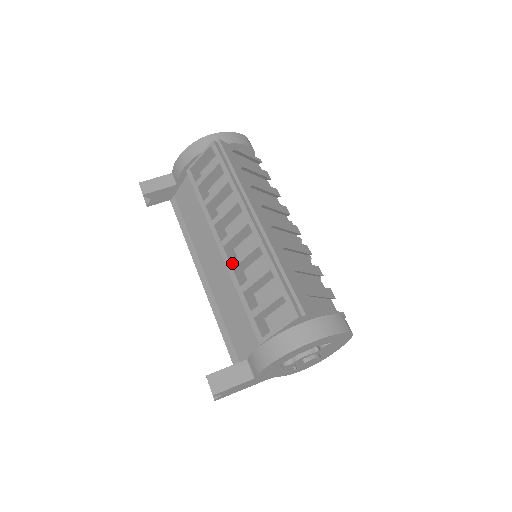
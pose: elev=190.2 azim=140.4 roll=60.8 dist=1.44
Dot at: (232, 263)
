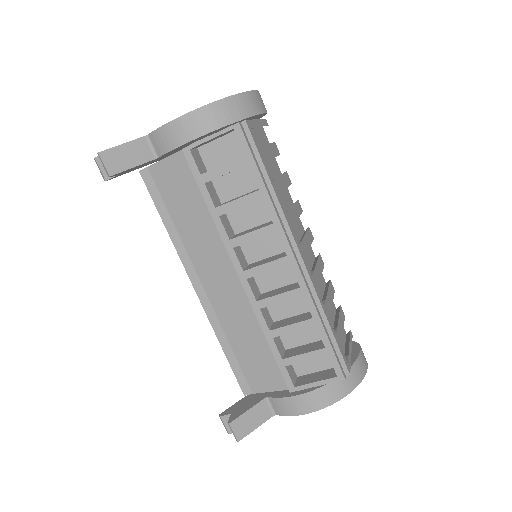
Dot at: (260, 302)
